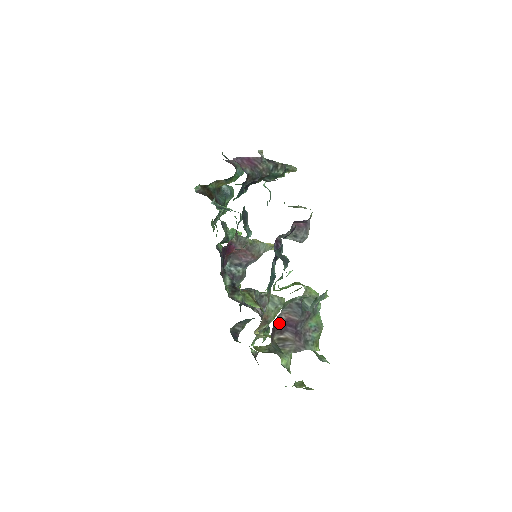
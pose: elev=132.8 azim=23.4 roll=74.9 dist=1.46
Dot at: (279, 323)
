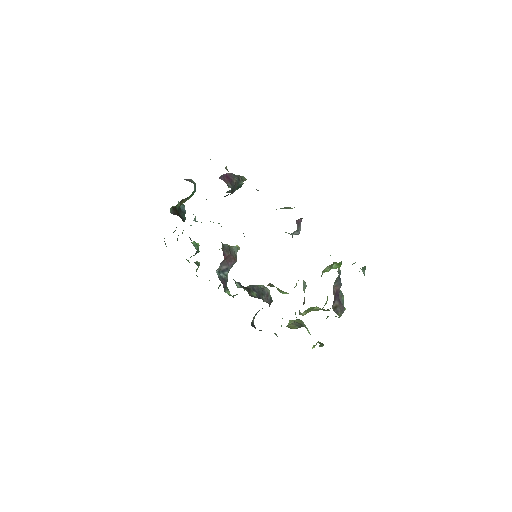
Dot at: (334, 295)
